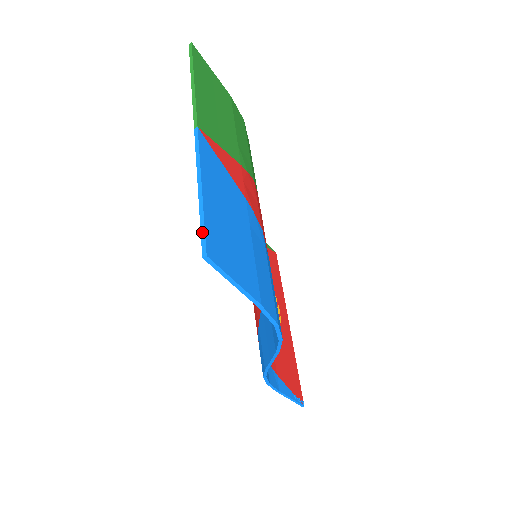
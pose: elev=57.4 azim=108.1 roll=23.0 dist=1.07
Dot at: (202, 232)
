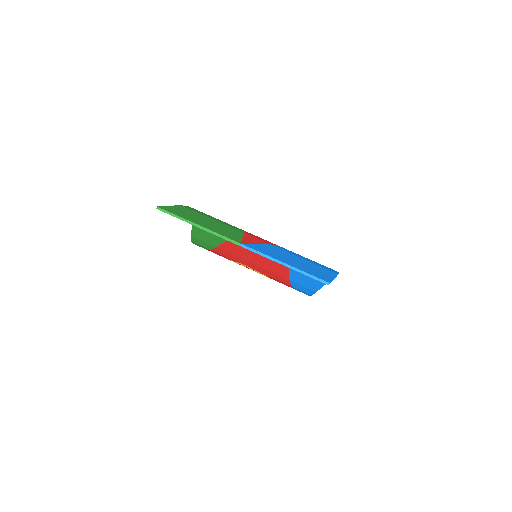
Dot at: (314, 278)
